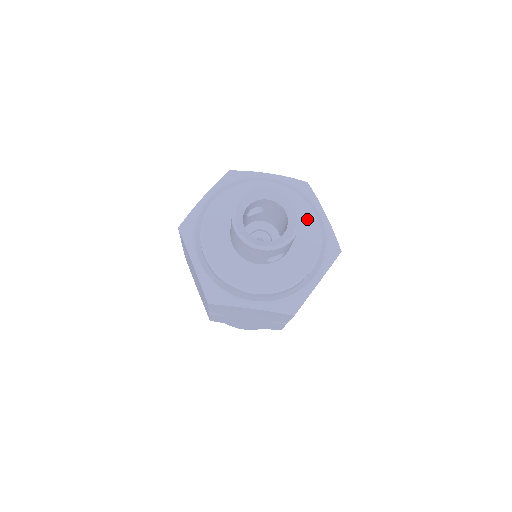
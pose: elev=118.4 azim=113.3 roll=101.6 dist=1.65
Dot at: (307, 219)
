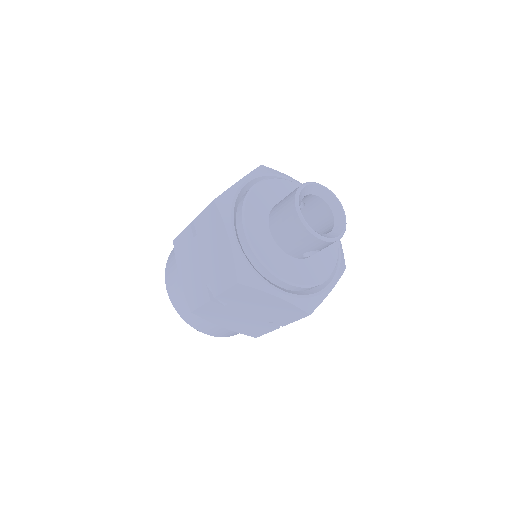
Dot at: occluded
